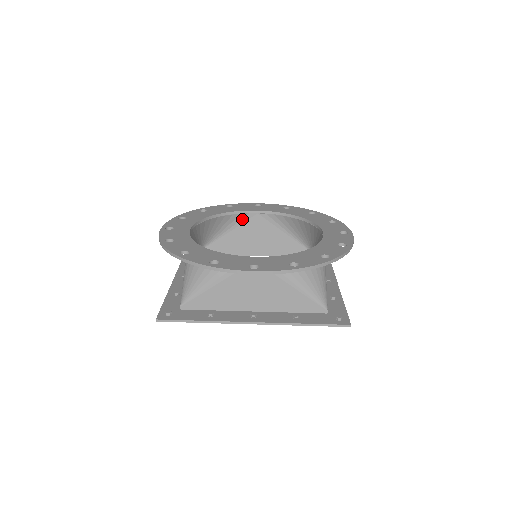
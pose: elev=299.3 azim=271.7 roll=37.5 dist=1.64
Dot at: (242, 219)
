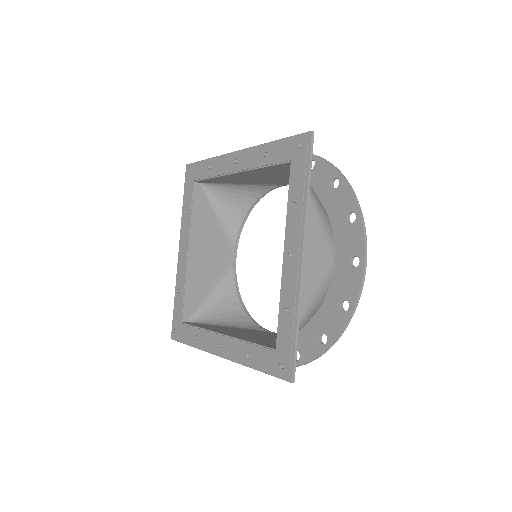
Dot at: (253, 329)
